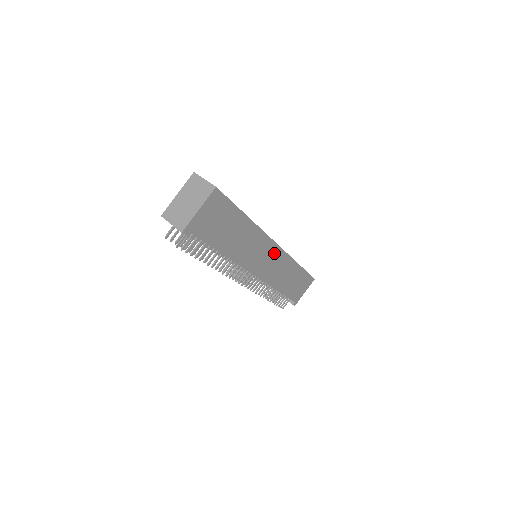
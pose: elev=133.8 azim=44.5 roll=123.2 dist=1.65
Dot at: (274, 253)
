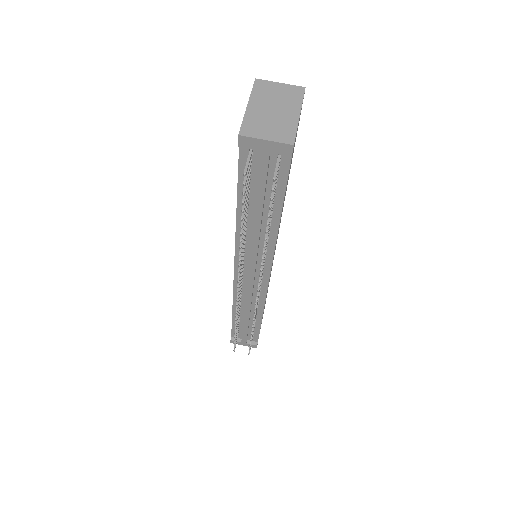
Dot at: occluded
